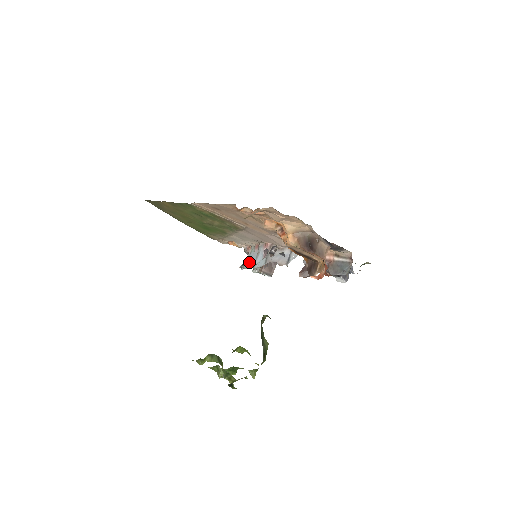
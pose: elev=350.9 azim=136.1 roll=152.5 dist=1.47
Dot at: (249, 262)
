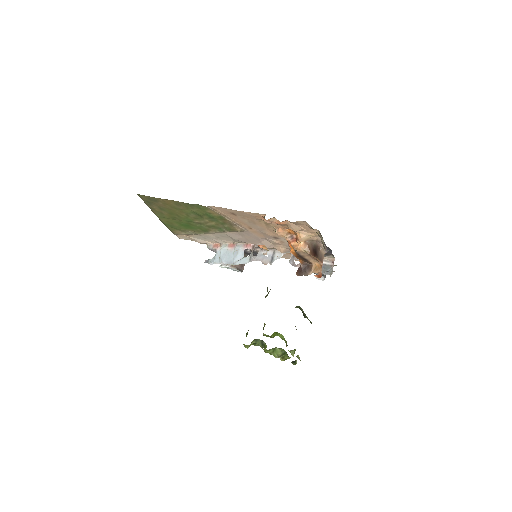
Dot at: (223, 258)
